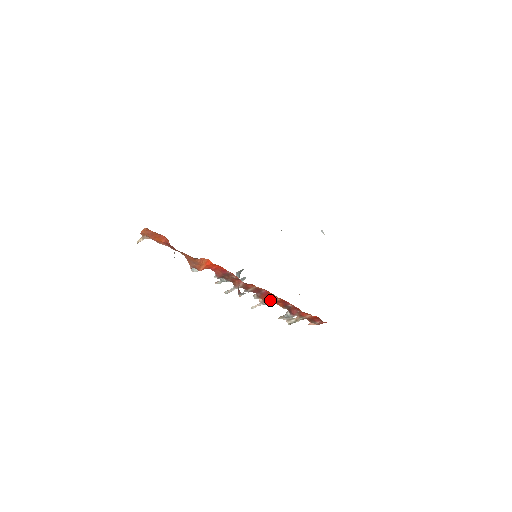
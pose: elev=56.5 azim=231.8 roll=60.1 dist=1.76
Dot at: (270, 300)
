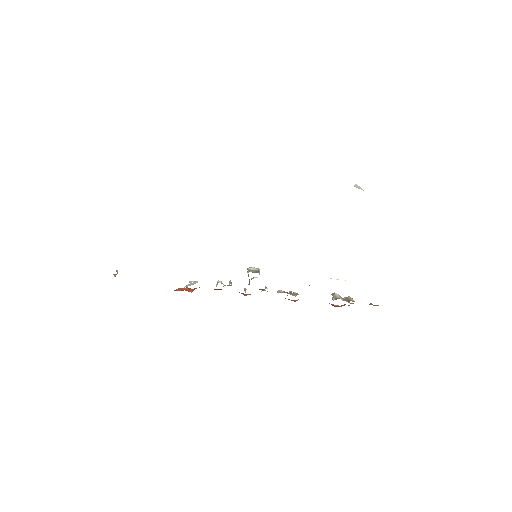
Dot at: (295, 300)
